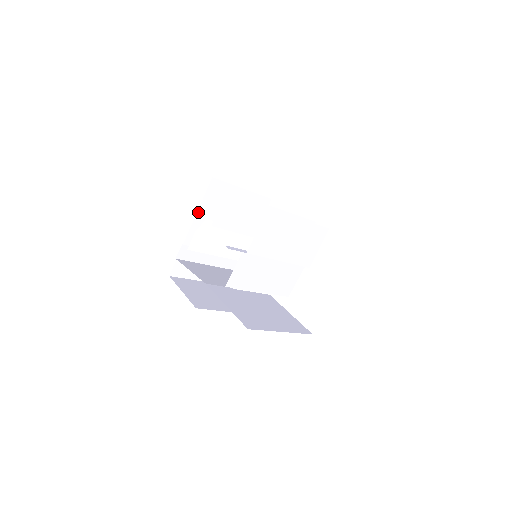
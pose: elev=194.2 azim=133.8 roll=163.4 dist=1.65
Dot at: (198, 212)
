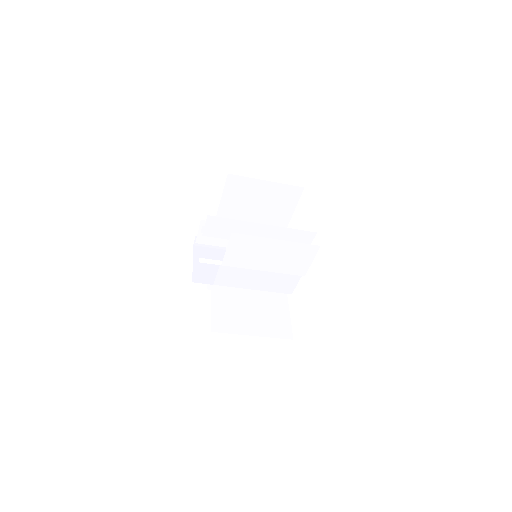
Dot at: (221, 202)
